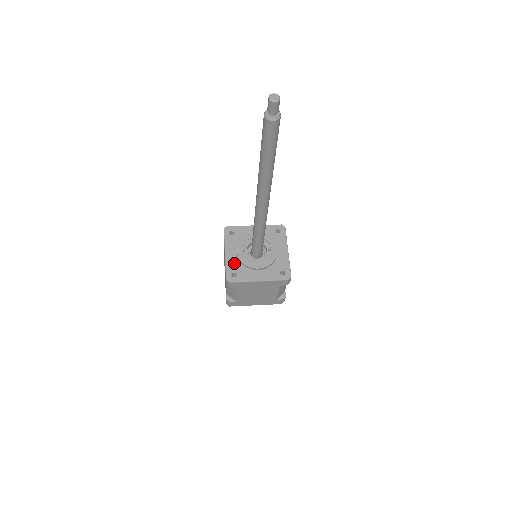
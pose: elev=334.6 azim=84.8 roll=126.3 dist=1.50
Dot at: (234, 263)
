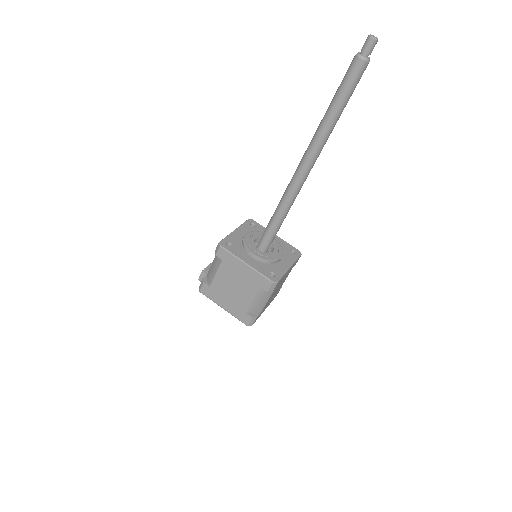
Dot at: (261, 266)
